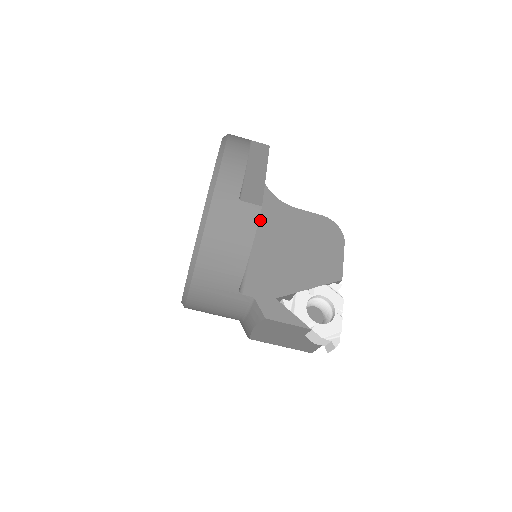
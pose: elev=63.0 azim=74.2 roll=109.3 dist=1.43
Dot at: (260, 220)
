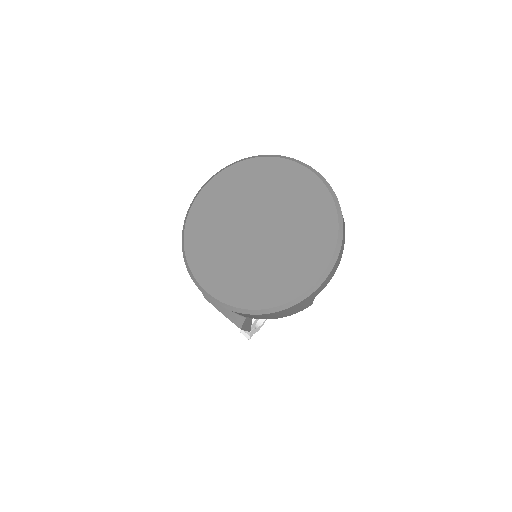
Dot at: occluded
